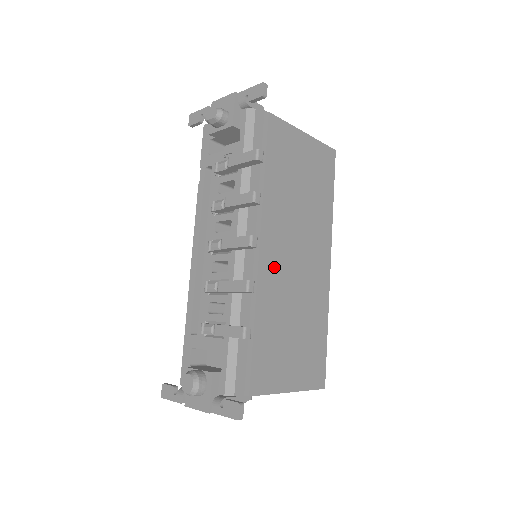
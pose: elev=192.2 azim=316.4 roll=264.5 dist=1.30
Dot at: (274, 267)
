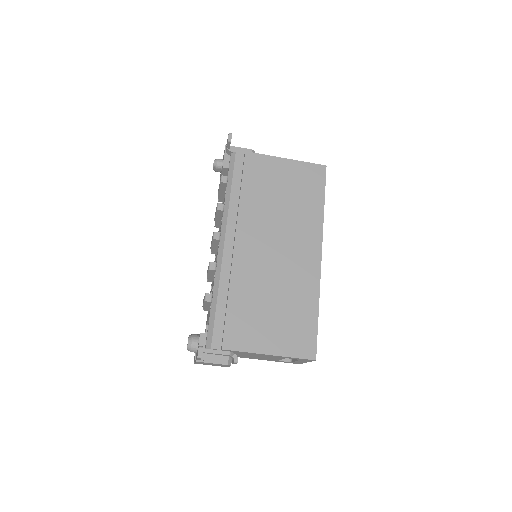
Dot at: (250, 257)
